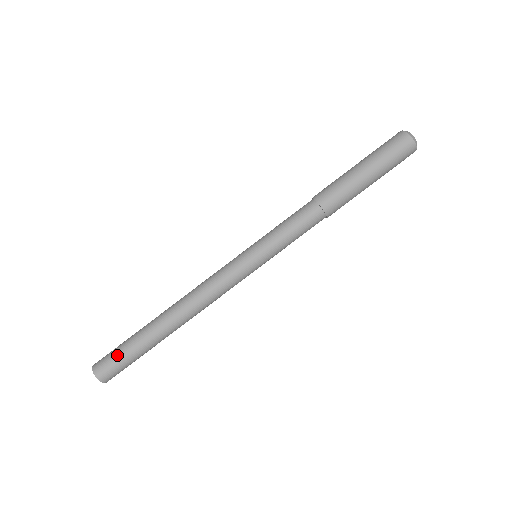
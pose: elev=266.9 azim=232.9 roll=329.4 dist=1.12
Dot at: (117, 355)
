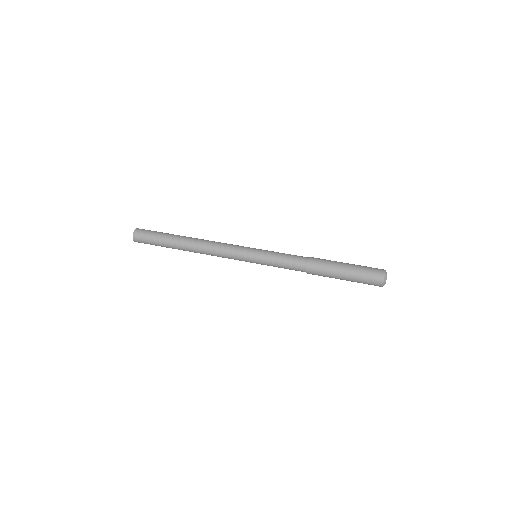
Dot at: occluded
